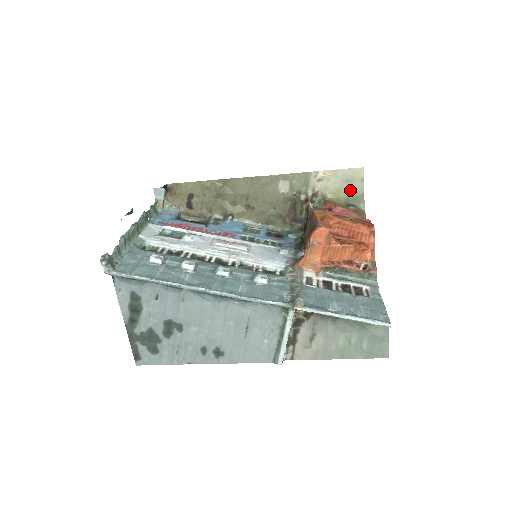
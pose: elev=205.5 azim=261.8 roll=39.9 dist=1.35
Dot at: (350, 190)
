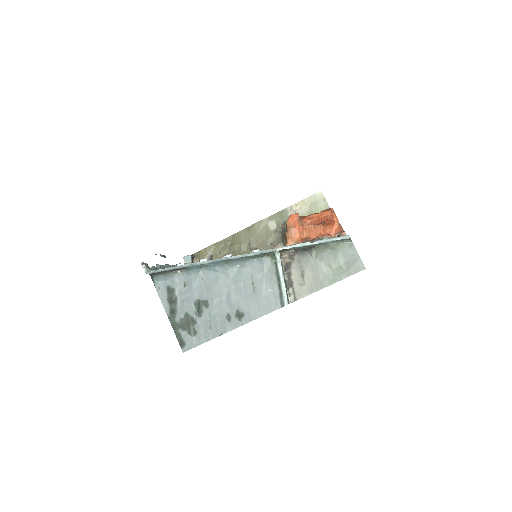
Dot at: (319, 210)
